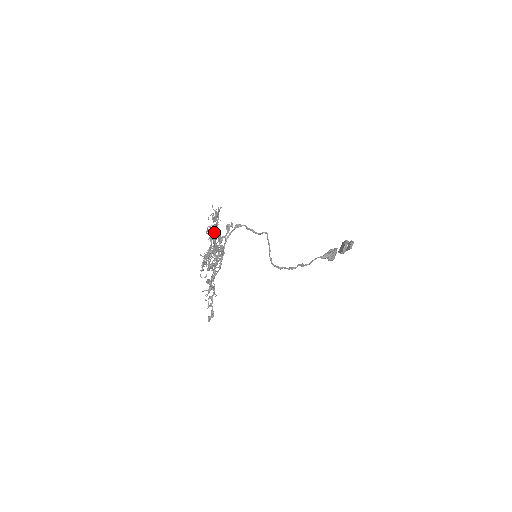
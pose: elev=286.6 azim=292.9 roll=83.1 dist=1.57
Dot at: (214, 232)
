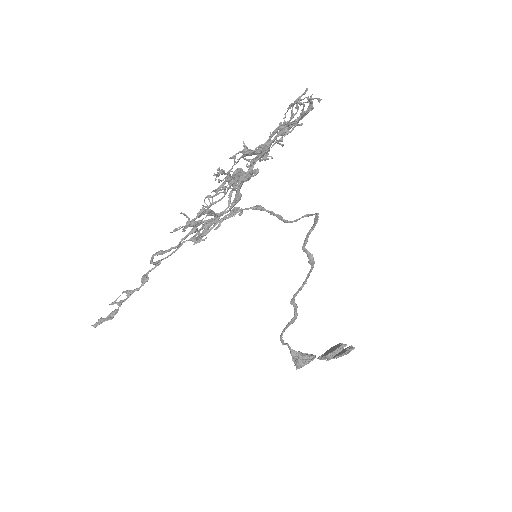
Dot at: (289, 125)
